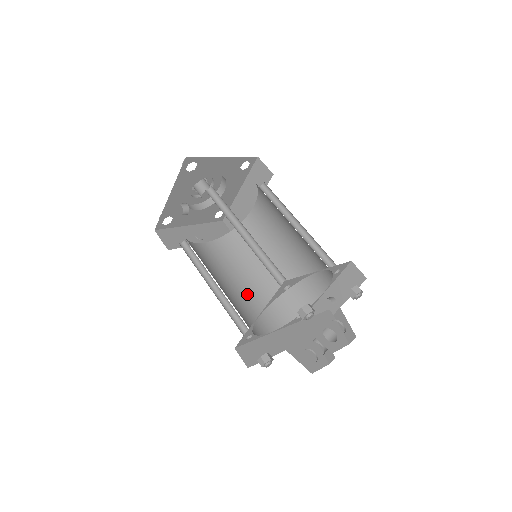
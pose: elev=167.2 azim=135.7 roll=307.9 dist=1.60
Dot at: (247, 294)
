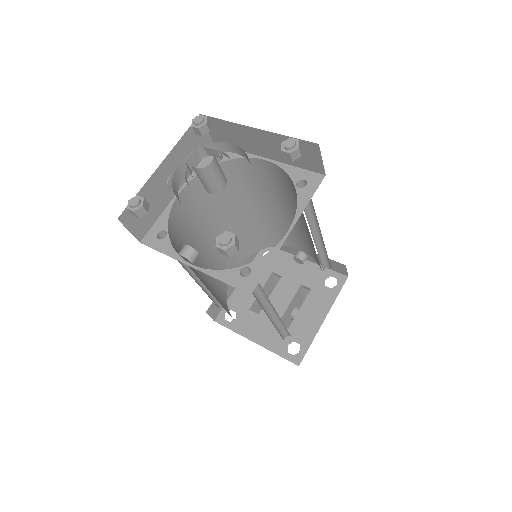
Dot at: occluded
